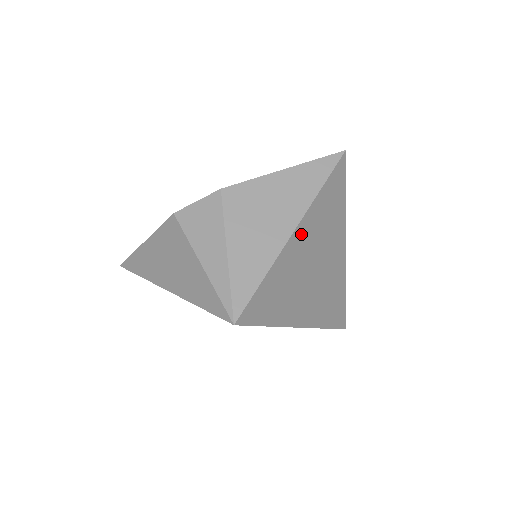
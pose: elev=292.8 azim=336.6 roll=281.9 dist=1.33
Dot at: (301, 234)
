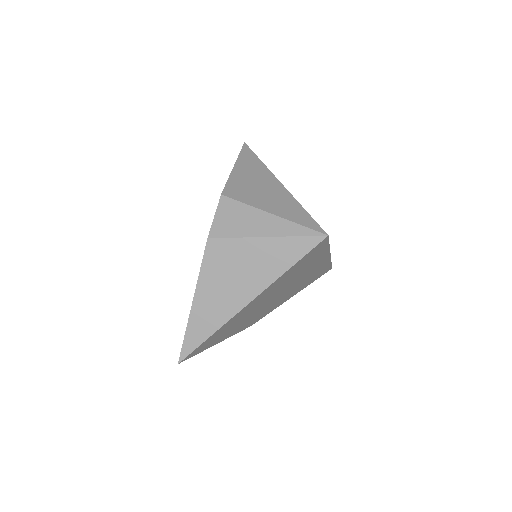
Dot at: occluded
